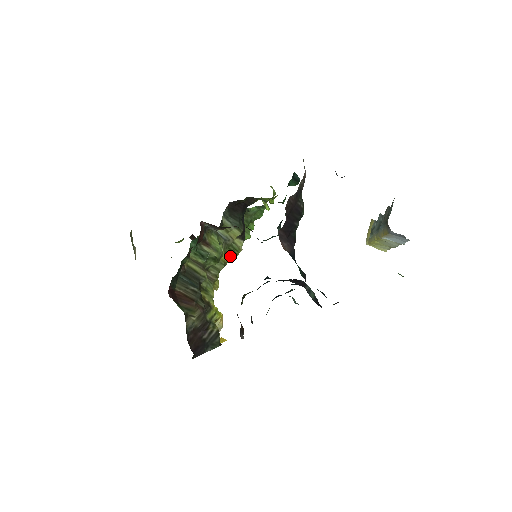
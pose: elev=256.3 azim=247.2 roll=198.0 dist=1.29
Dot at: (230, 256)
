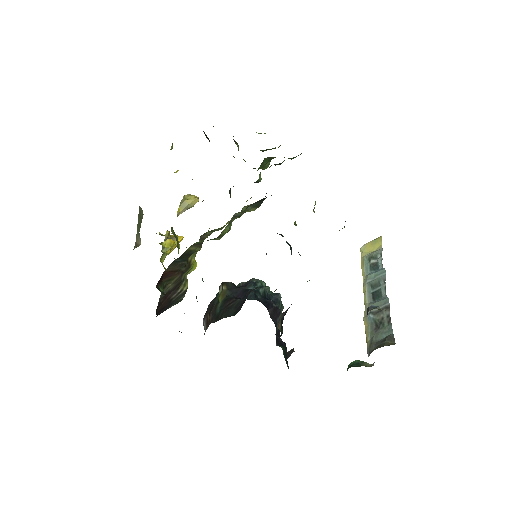
Dot at: occluded
